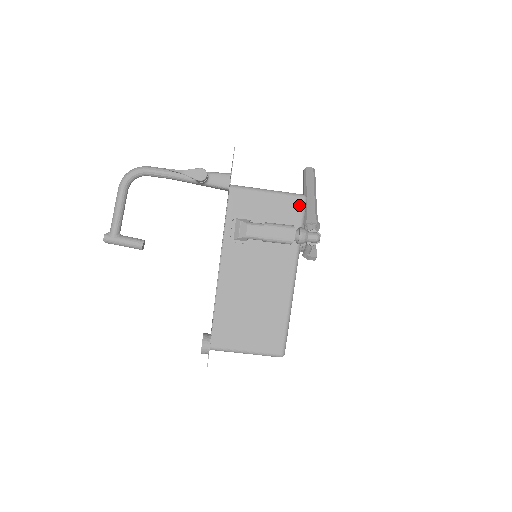
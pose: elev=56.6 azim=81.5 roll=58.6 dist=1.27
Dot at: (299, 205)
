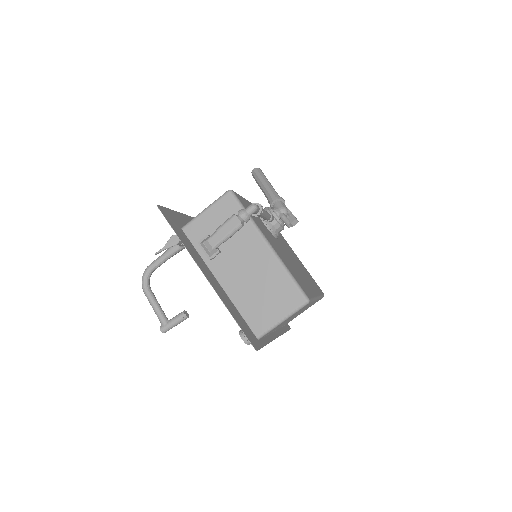
Dot at: (230, 199)
